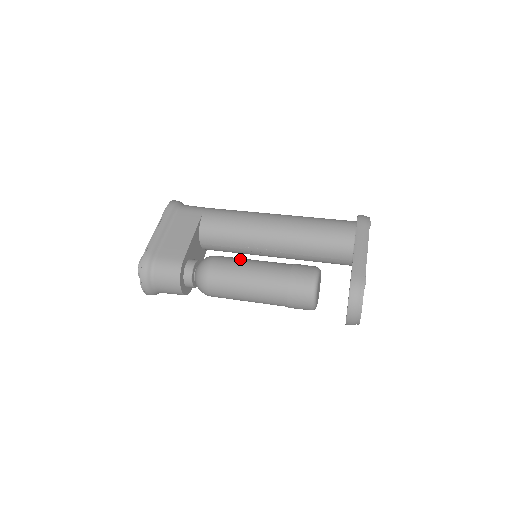
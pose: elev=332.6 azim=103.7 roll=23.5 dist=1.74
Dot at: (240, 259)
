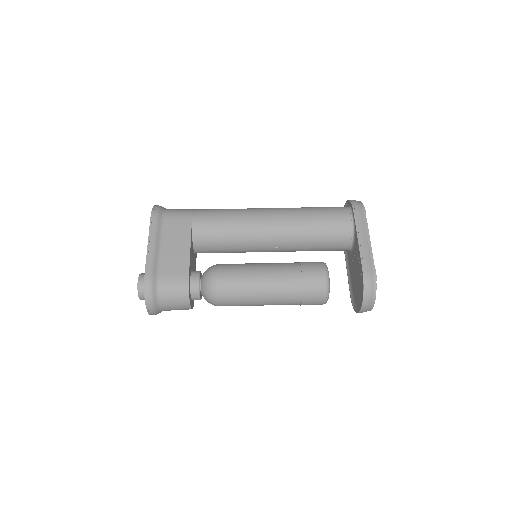
Dot at: (246, 266)
